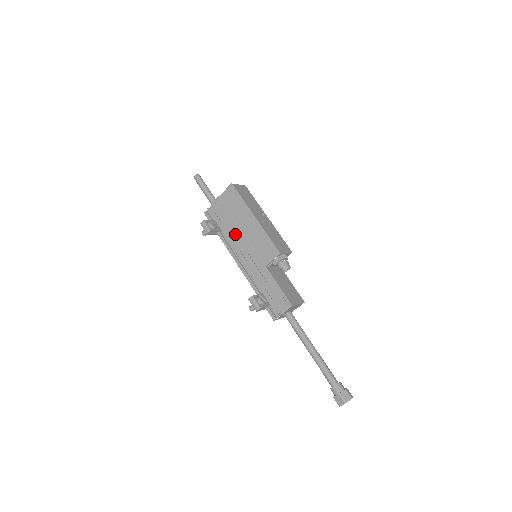
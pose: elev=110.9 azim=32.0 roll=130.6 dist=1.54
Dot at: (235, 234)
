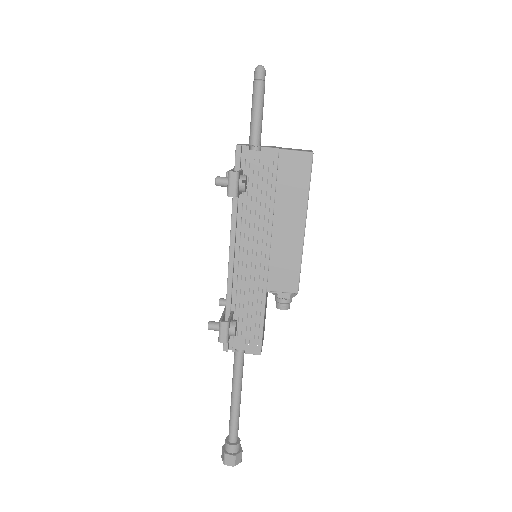
Dot at: (260, 219)
